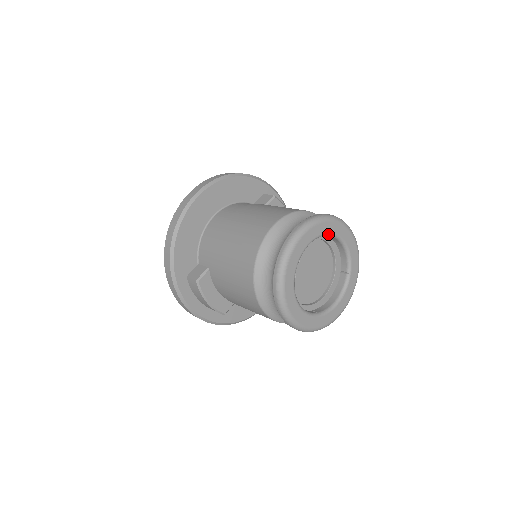
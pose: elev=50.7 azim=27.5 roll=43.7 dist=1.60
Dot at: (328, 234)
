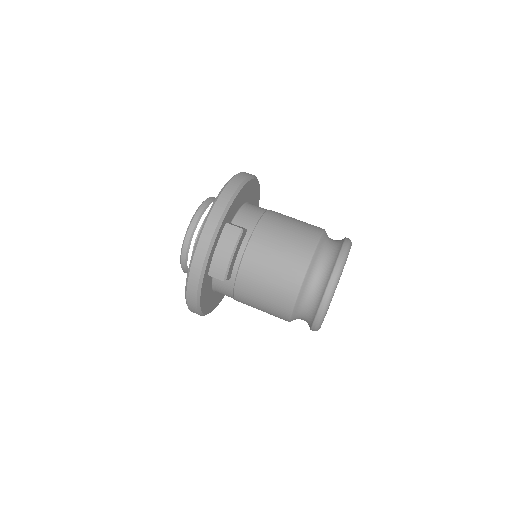
Dot at: occluded
